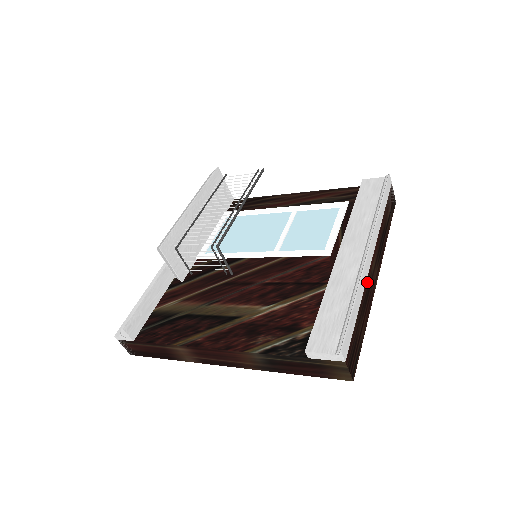
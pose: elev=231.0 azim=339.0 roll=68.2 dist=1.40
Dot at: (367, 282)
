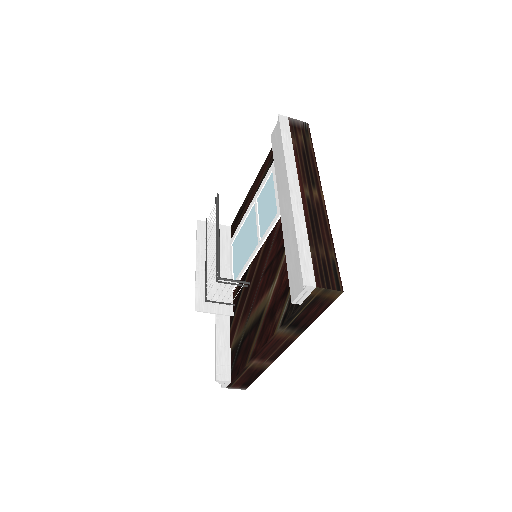
Dot at: (306, 212)
